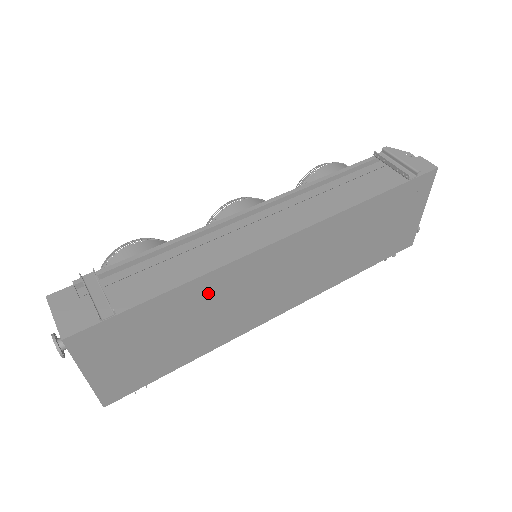
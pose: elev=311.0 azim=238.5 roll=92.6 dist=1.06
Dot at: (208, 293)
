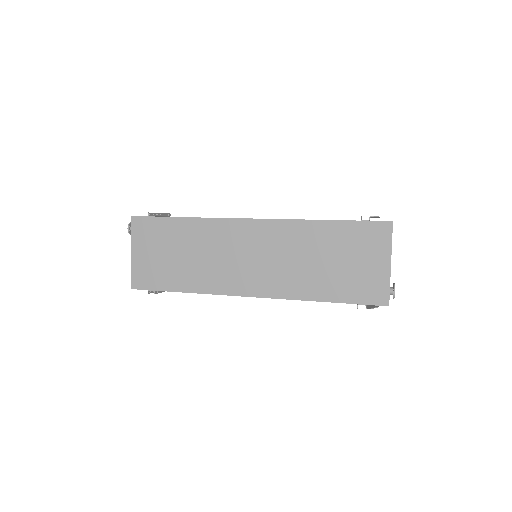
Dot at: (202, 235)
